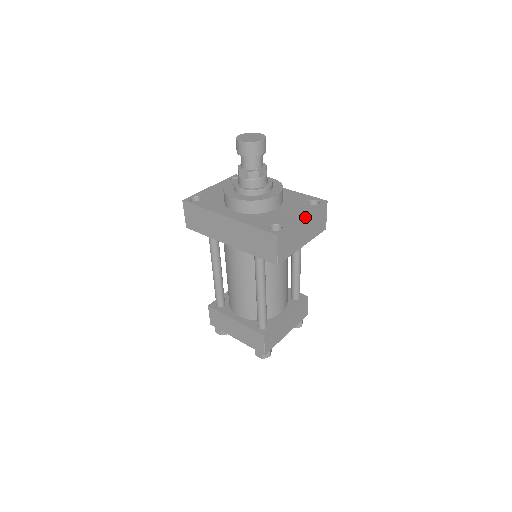
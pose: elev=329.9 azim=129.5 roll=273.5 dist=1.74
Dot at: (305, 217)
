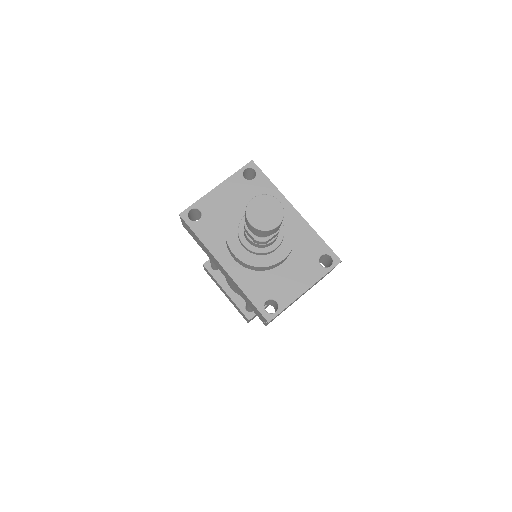
Dot at: (307, 289)
